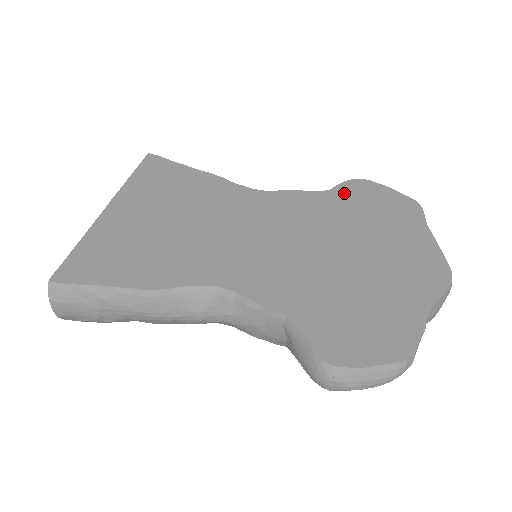
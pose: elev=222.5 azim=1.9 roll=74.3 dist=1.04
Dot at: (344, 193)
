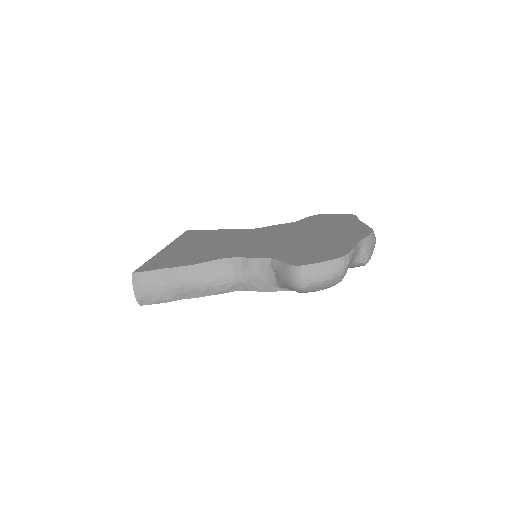
Dot at: (307, 220)
